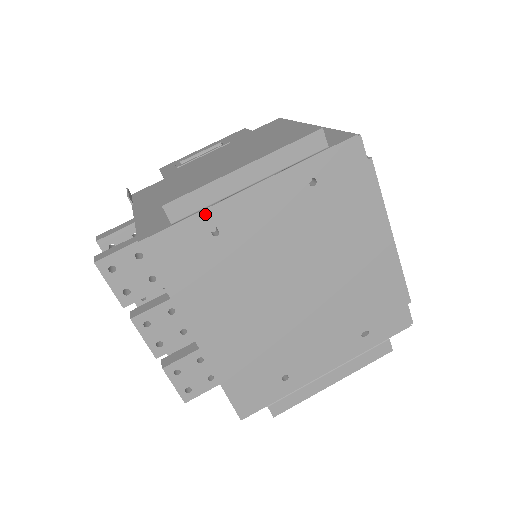
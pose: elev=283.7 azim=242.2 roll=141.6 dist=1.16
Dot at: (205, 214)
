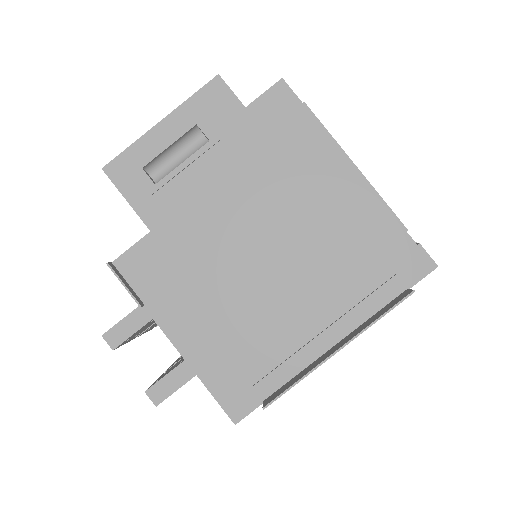
Dot at: occluded
